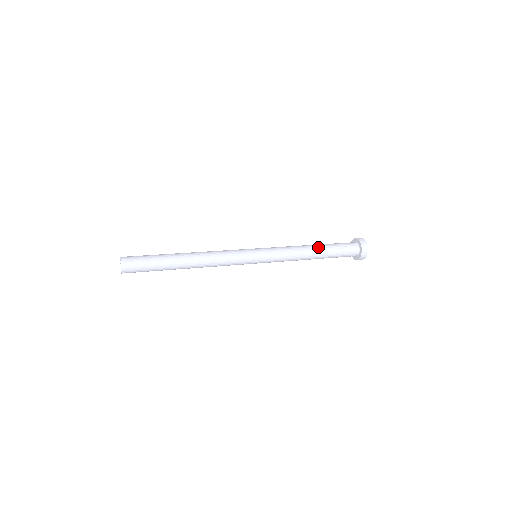
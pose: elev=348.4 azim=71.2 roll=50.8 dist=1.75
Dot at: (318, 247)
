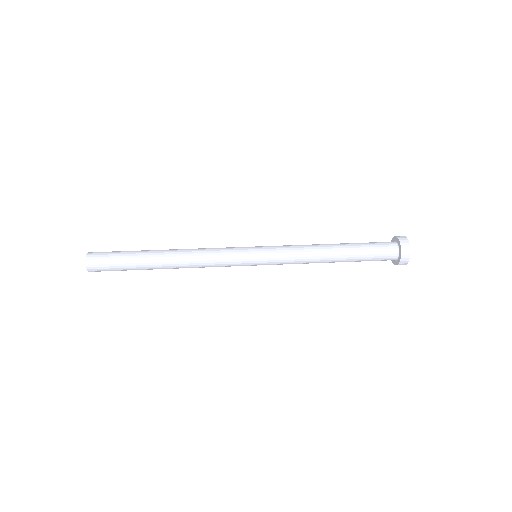
Dot at: (340, 258)
